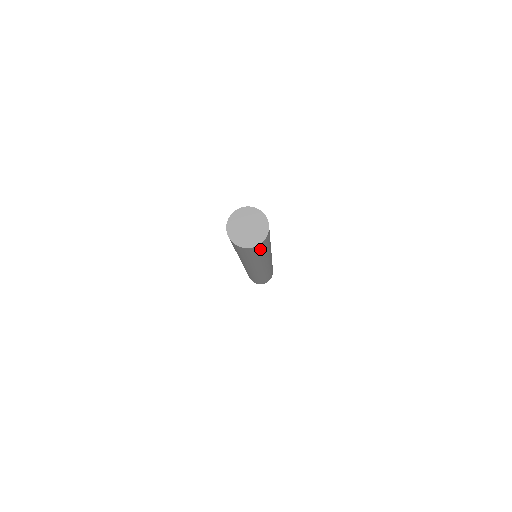
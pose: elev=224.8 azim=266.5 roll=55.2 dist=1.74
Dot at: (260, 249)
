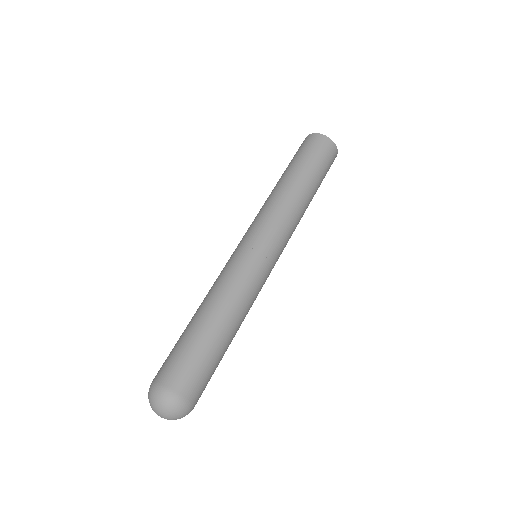
Dot at: (325, 157)
